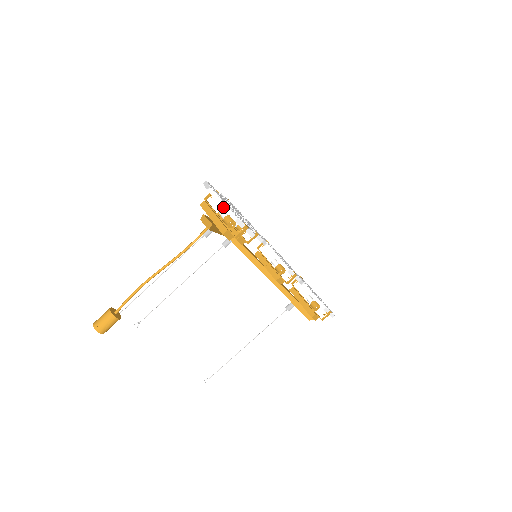
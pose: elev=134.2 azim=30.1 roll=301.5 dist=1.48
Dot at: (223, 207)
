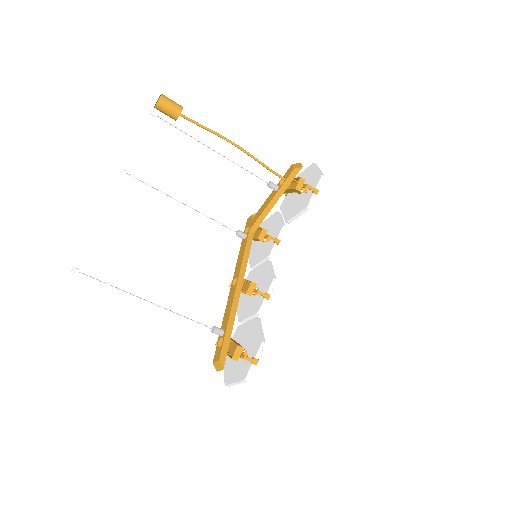
Dot at: (319, 170)
